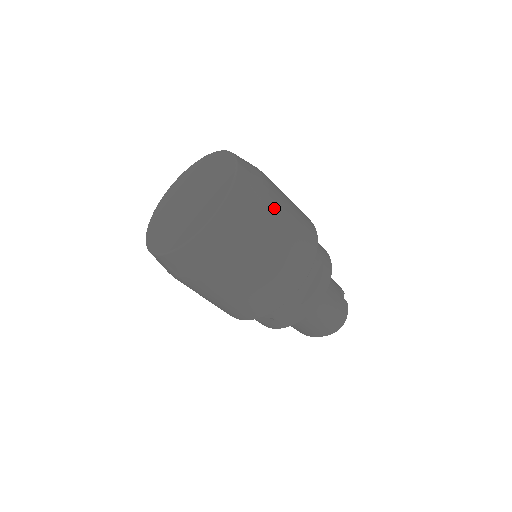
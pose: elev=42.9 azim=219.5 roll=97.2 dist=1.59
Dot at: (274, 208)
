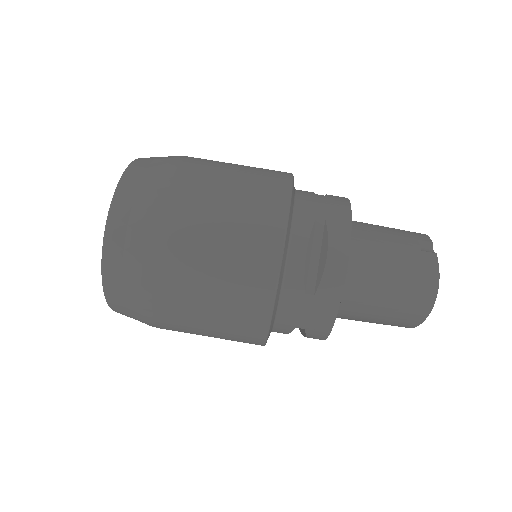
Dot at: (183, 192)
